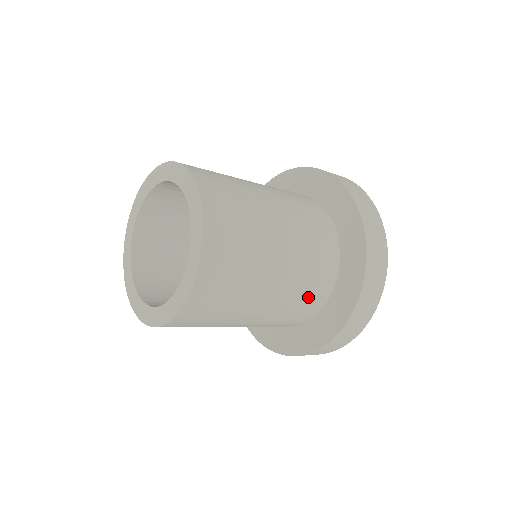
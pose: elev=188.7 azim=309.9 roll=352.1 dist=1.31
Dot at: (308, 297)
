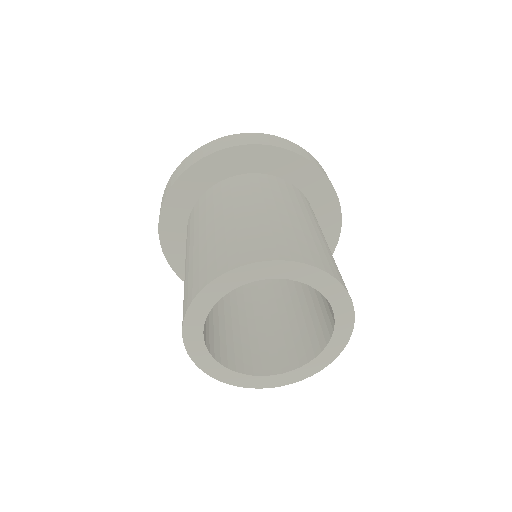
Dot at: occluded
